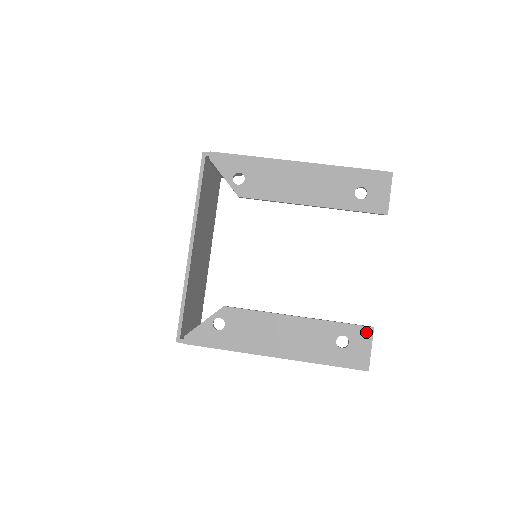
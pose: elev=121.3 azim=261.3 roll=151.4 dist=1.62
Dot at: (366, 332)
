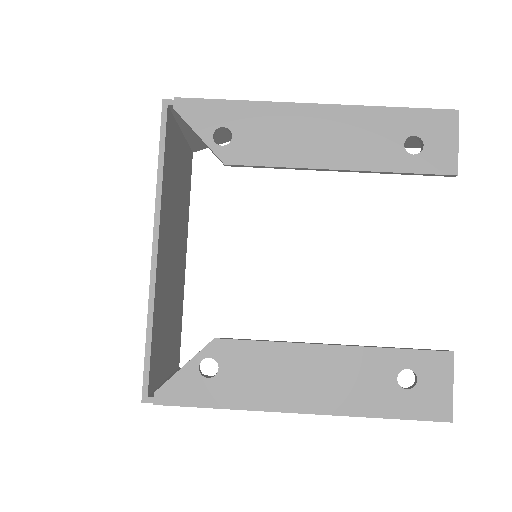
Dot at: (442, 360)
